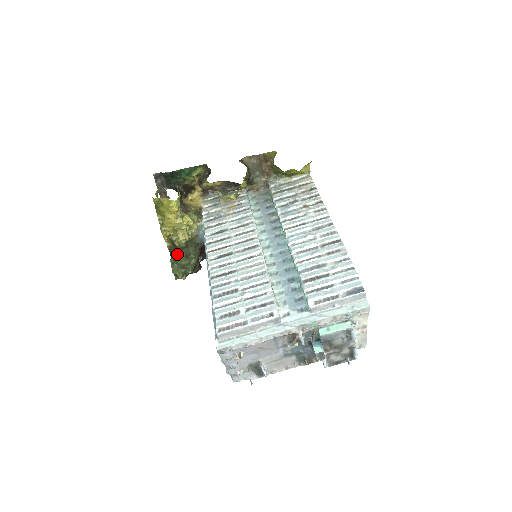
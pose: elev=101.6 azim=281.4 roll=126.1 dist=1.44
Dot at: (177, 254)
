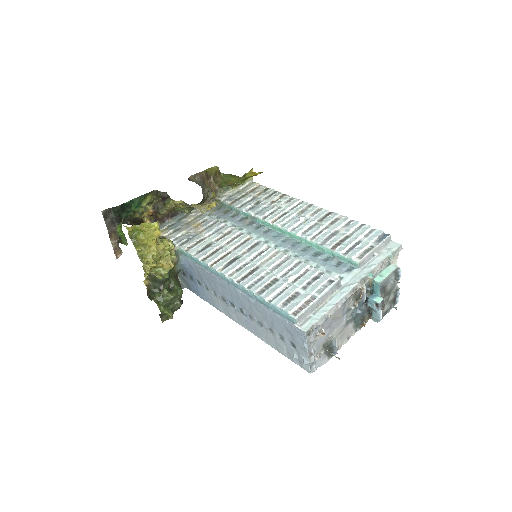
Dot at: (159, 290)
